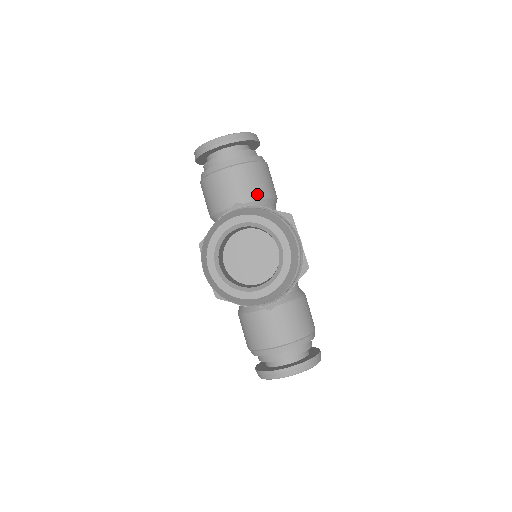
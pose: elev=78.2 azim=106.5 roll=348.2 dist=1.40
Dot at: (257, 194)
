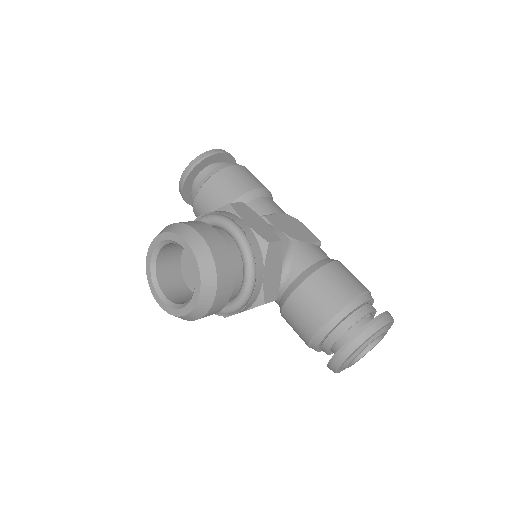
Dot at: (226, 201)
